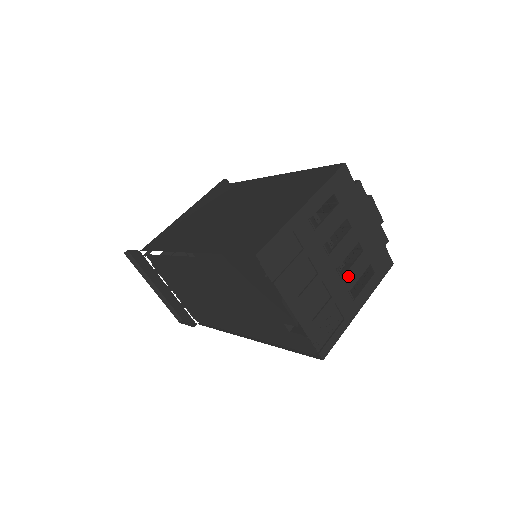
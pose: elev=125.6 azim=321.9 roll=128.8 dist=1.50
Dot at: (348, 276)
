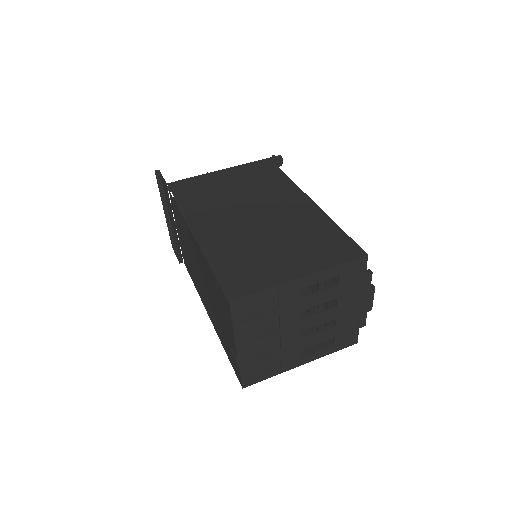
Dot at: (307, 340)
